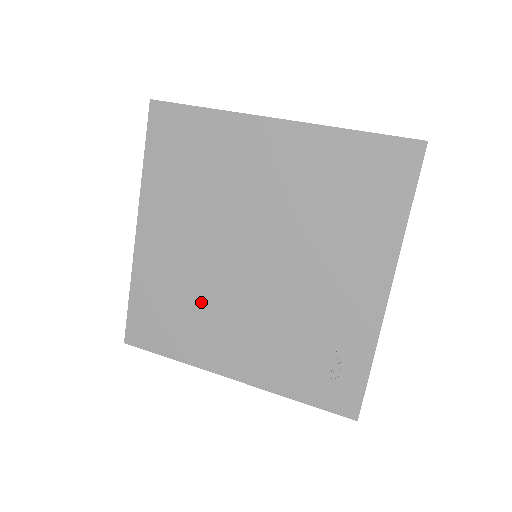
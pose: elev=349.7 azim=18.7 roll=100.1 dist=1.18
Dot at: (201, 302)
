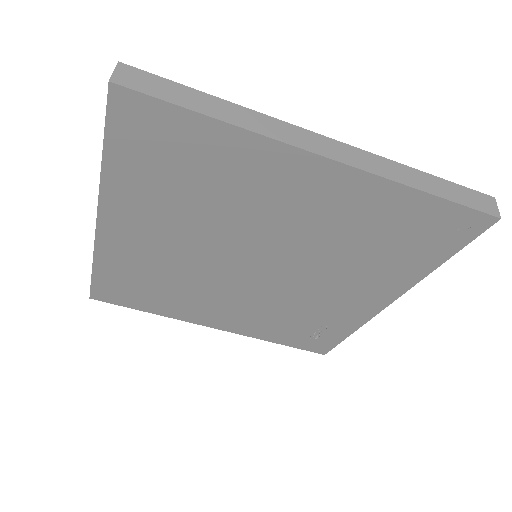
Dot at: (187, 286)
